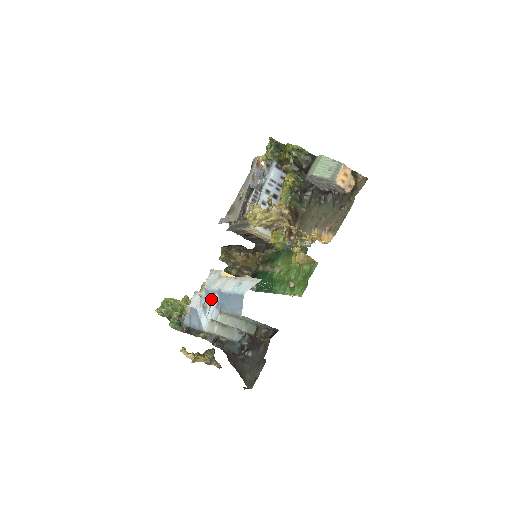
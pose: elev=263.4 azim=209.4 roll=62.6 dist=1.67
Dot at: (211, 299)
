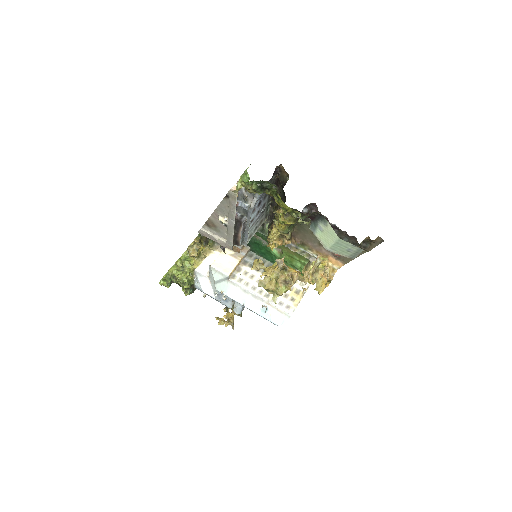
Dot at: occluded
